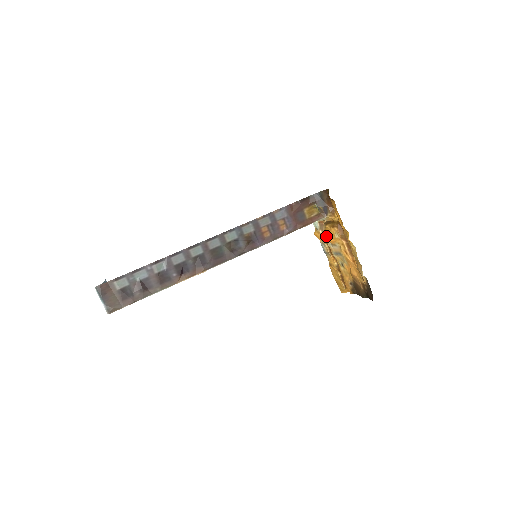
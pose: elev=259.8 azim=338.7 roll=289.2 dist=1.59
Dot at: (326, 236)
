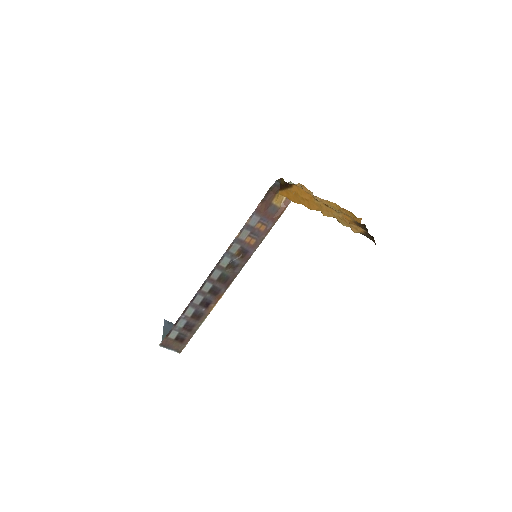
Dot at: occluded
